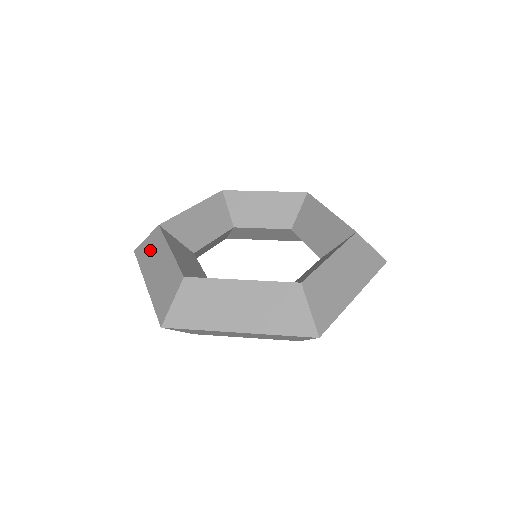
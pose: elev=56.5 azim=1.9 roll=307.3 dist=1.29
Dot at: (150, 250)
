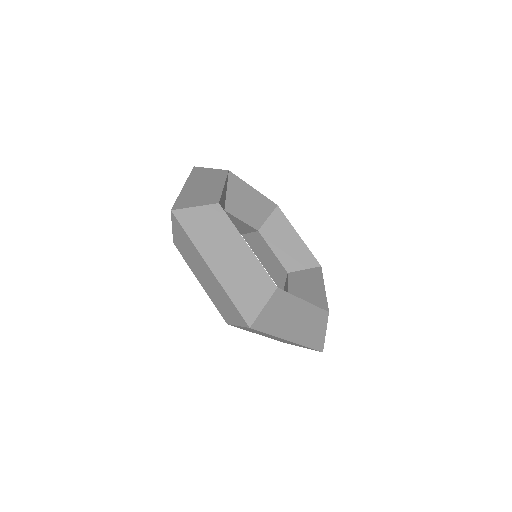
Dot at: (208, 175)
